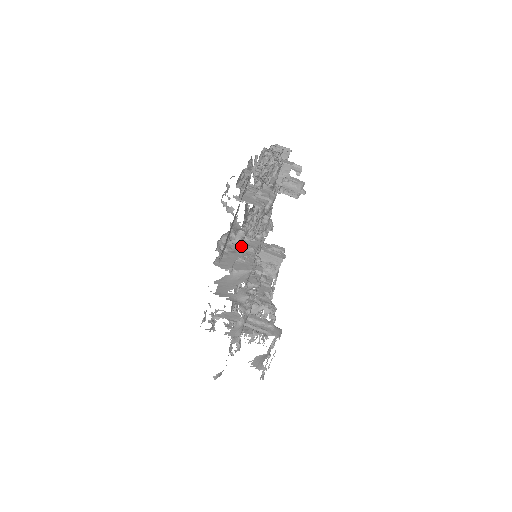
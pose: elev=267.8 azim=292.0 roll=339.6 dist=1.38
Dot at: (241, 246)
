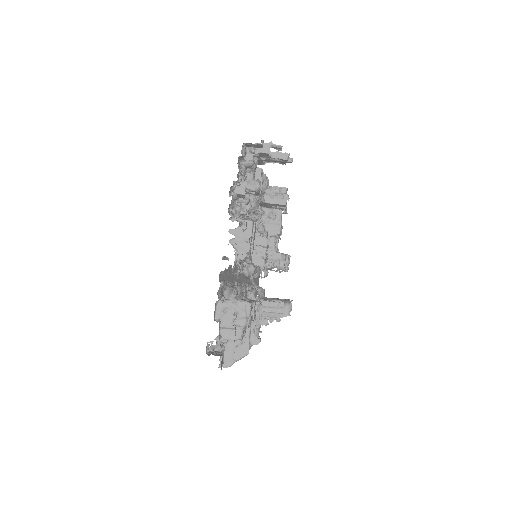
Dot at: occluded
